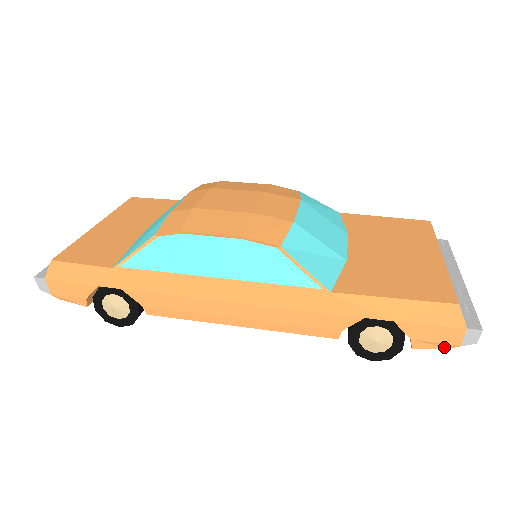
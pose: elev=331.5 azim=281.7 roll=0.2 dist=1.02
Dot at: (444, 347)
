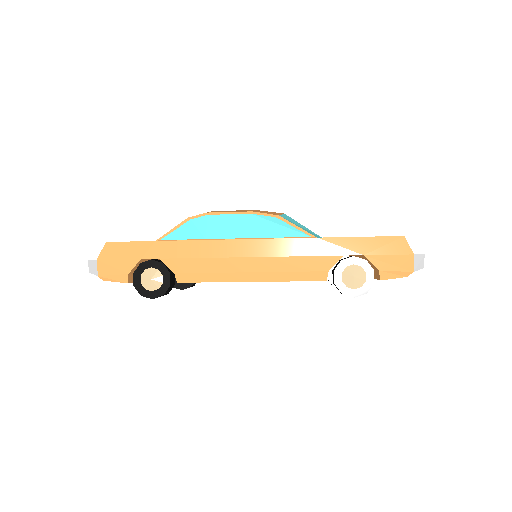
Dot at: (403, 276)
